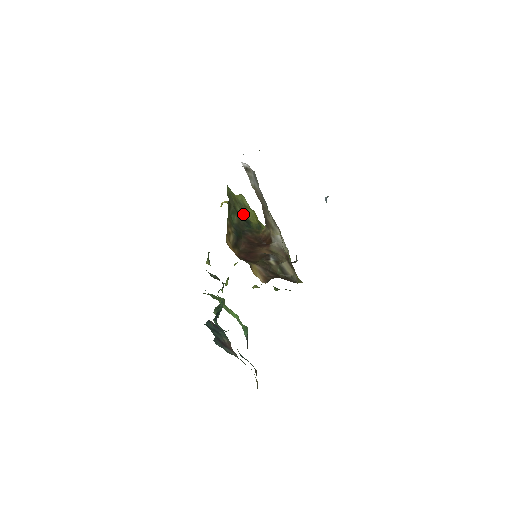
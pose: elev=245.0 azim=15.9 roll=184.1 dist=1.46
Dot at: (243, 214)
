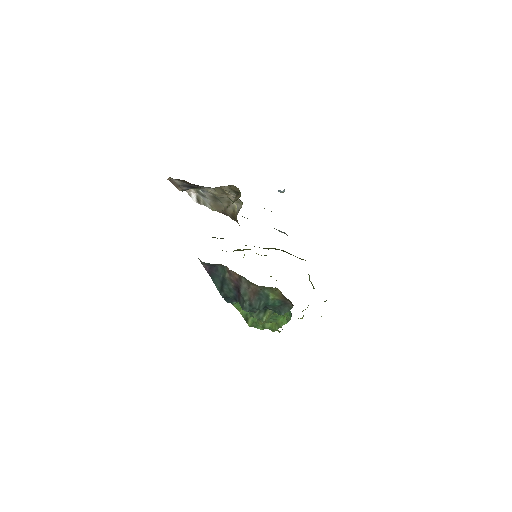
Dot at: occluded
